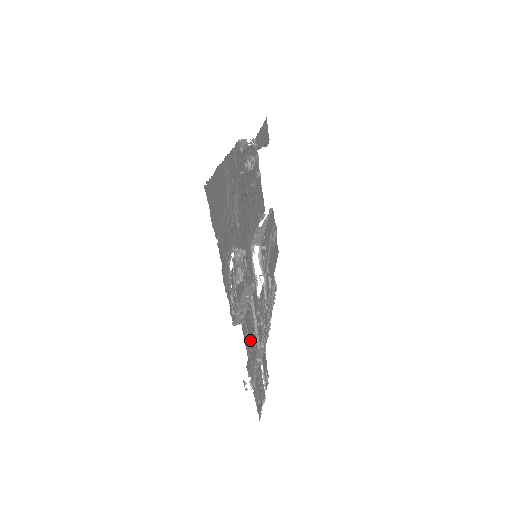
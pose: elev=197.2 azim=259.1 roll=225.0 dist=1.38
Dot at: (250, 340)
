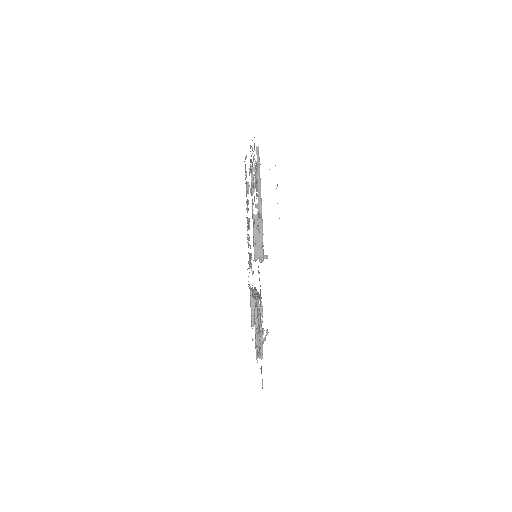
Dot at: occluded
